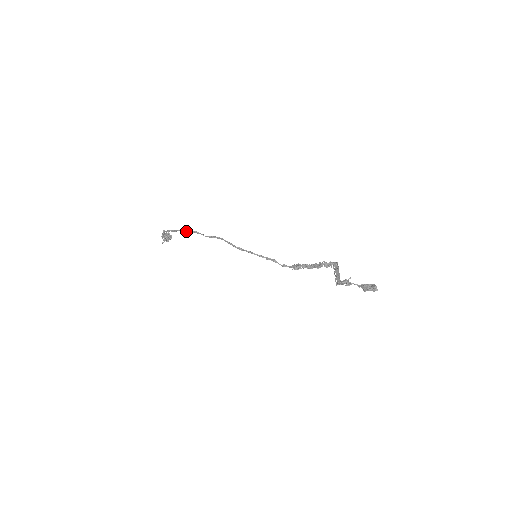
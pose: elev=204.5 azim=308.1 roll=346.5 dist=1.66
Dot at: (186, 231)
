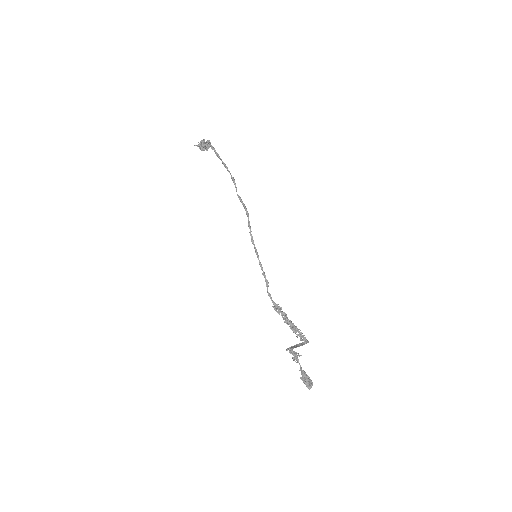
Dot at: (227, 169)
